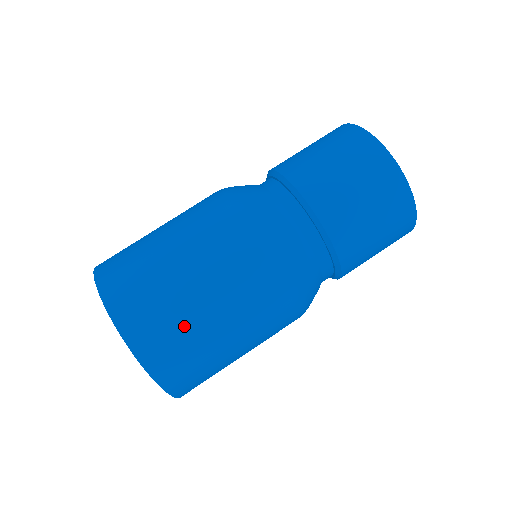
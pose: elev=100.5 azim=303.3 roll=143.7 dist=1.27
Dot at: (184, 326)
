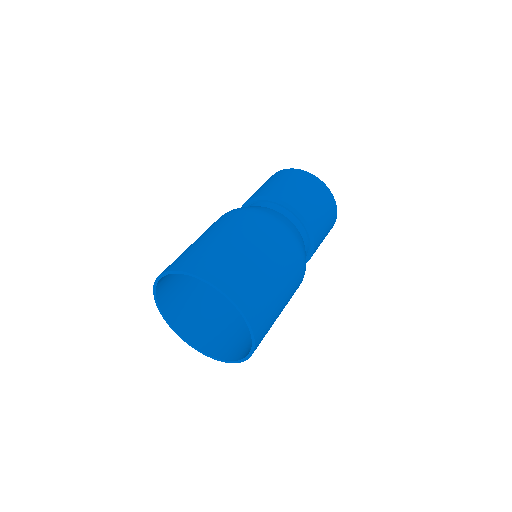
Dot at: (243, 266)
